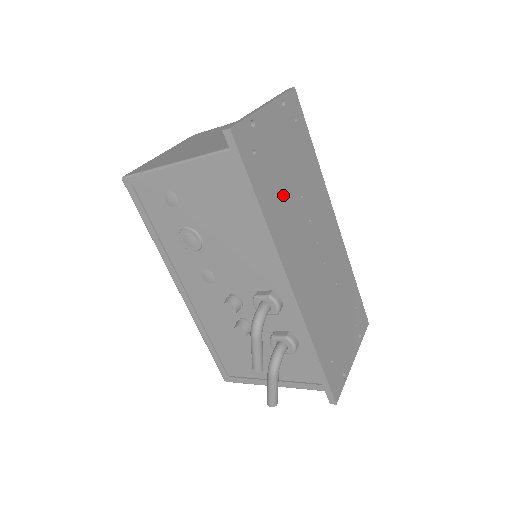
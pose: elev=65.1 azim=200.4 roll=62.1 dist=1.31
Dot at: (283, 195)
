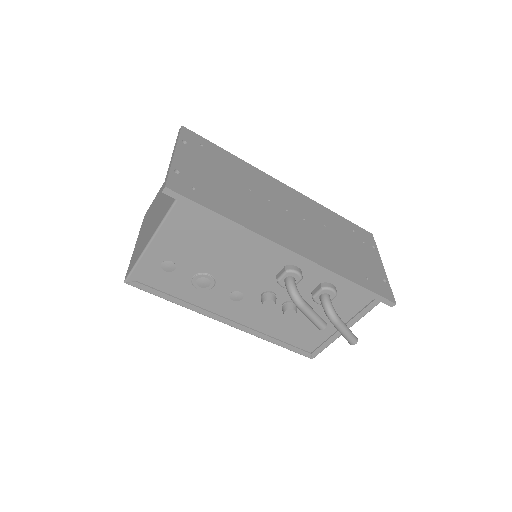
Dot at: (236, 199)
